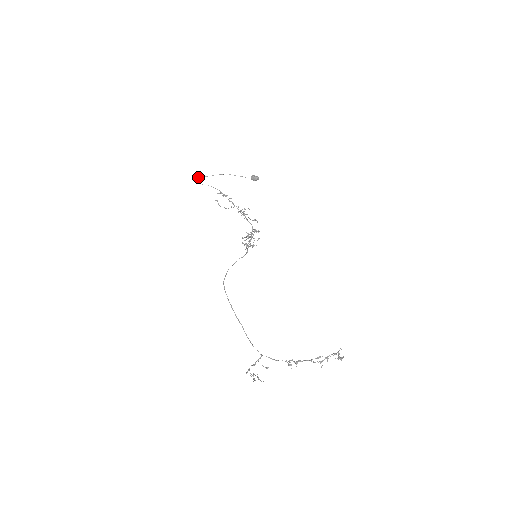
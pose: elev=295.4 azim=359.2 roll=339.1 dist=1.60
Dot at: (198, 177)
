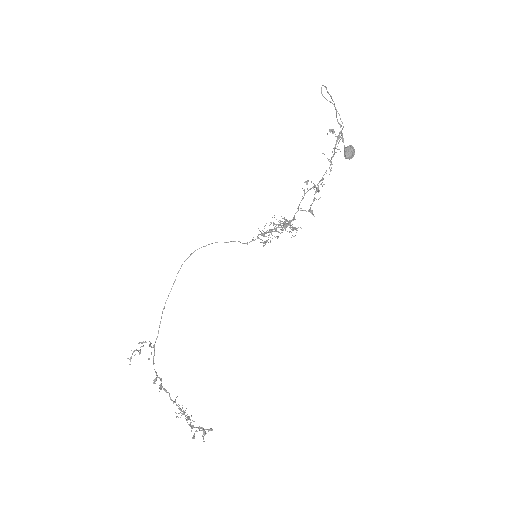
Dot at: occluded
